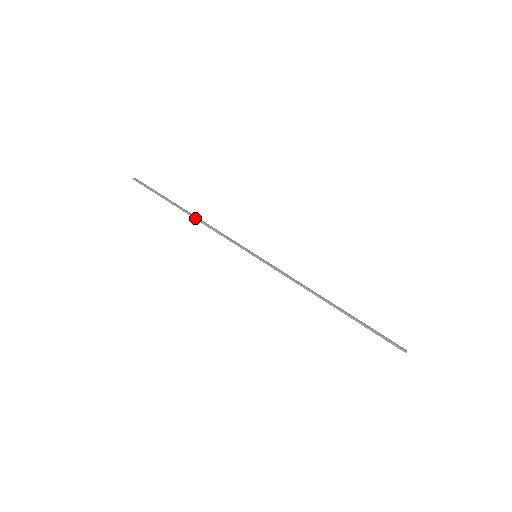
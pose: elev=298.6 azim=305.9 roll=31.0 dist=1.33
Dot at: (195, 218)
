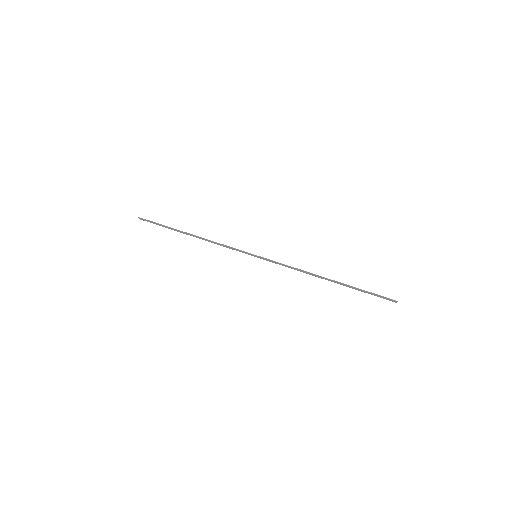
Dot at: (198, 236)
